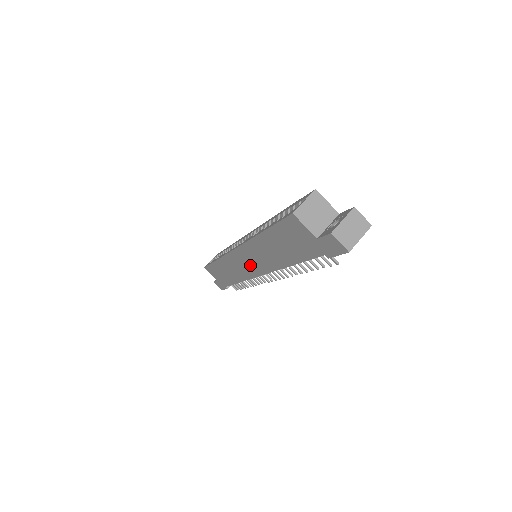
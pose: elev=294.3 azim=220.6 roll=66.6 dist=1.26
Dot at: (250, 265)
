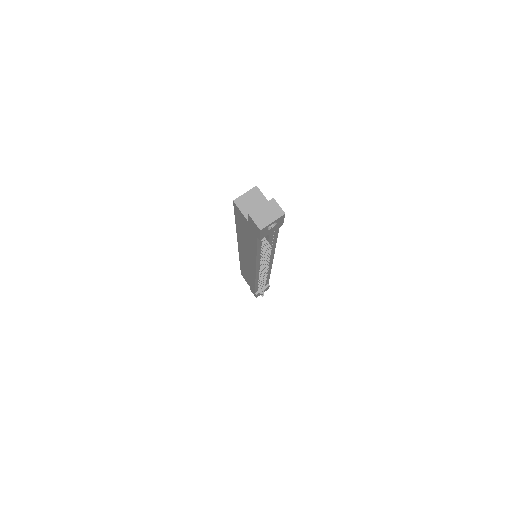
Dot at: (249, 262)
